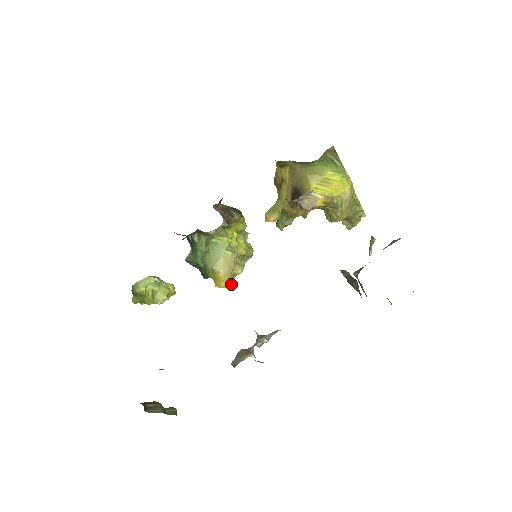
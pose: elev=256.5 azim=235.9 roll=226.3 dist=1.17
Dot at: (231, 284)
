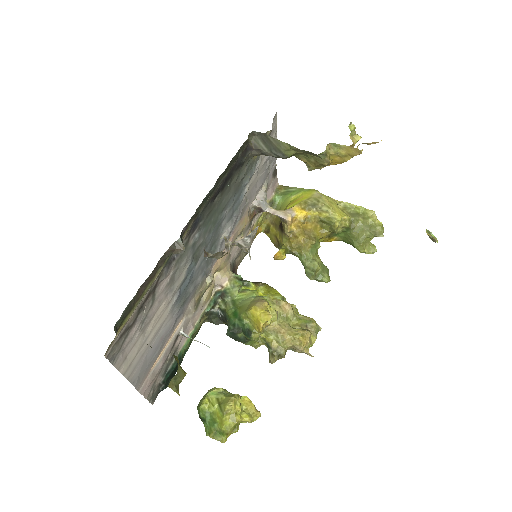
Dot at: (269, 313)
